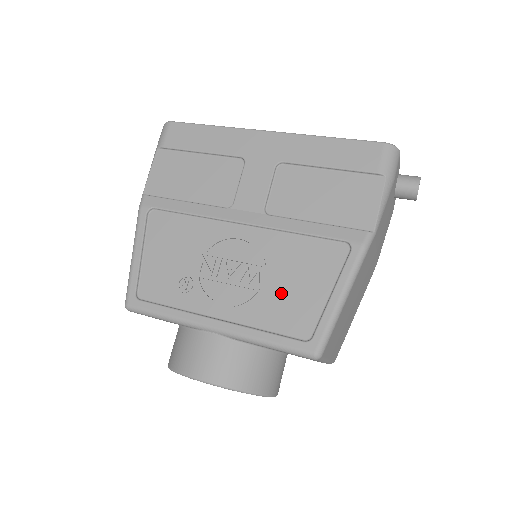
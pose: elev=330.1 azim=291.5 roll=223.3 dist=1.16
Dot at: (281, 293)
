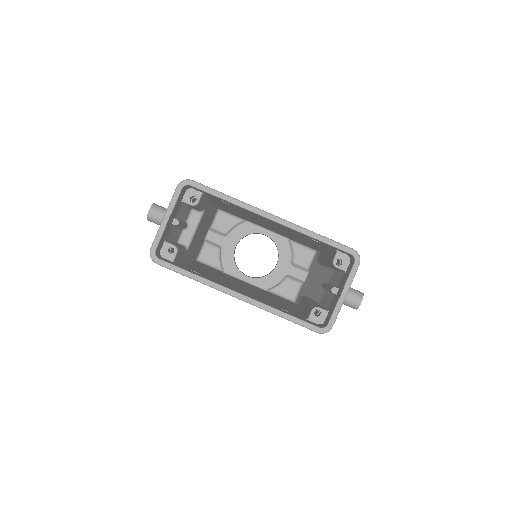
Dot at: occluded
